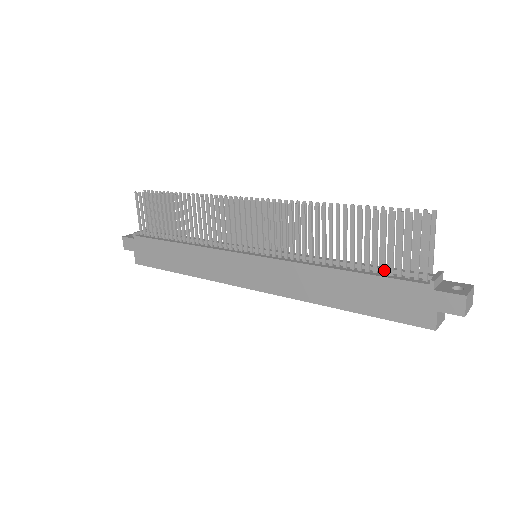
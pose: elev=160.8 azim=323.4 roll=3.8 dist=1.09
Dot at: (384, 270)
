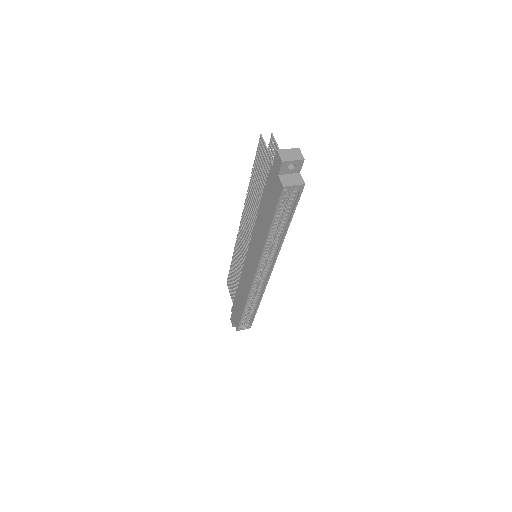
Dot at: occluded
